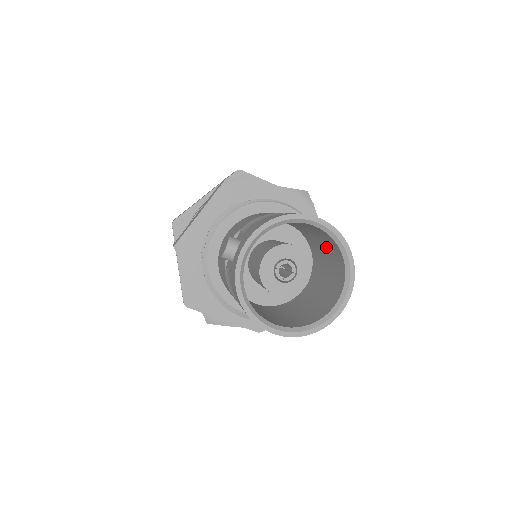
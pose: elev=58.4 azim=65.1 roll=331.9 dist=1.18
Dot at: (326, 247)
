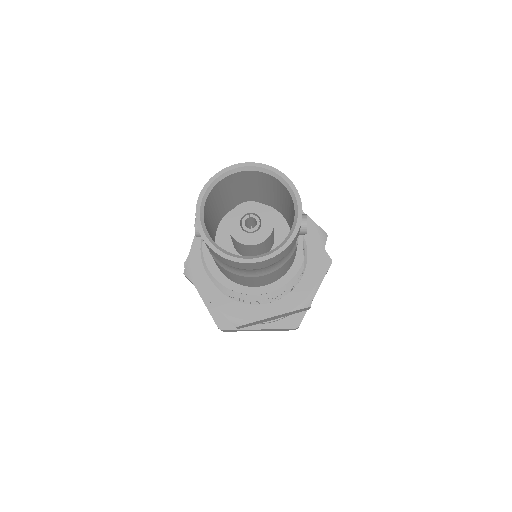
Dot at: (277, 192)
